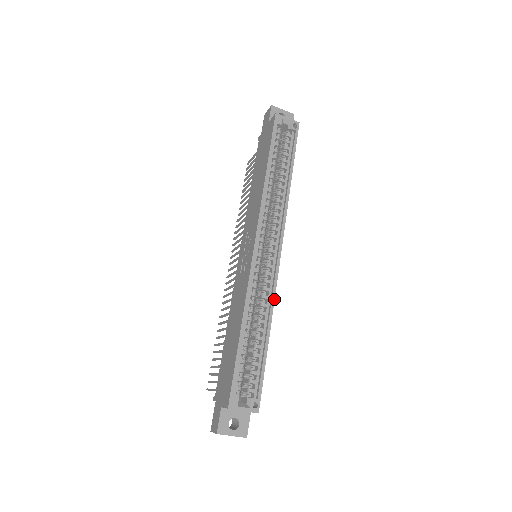
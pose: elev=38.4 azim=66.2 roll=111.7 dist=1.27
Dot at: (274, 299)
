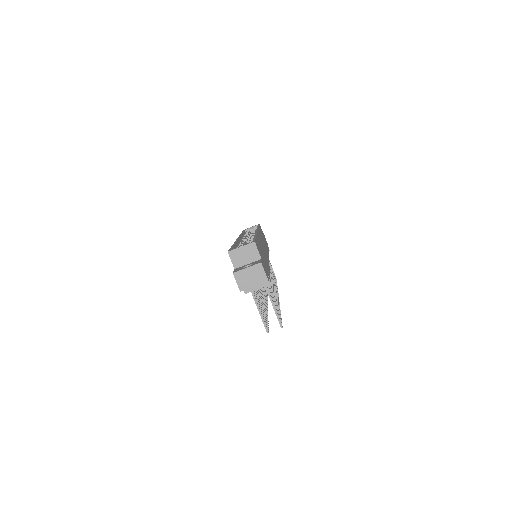
Dot at: (256, 233)
